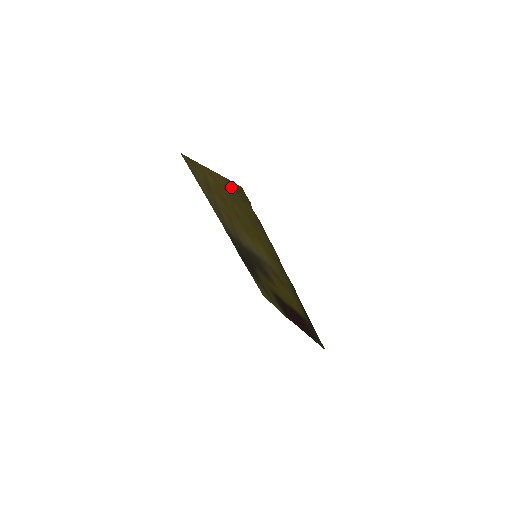
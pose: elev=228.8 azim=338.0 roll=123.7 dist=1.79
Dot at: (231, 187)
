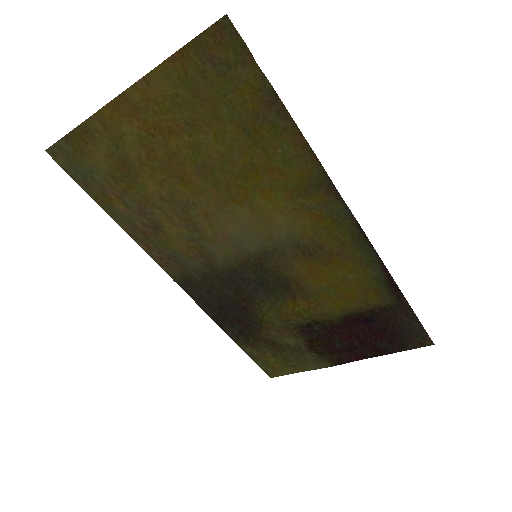
Dot at: (190, 69)
